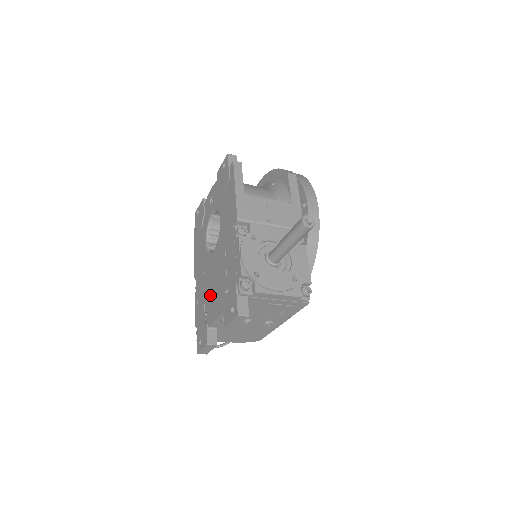
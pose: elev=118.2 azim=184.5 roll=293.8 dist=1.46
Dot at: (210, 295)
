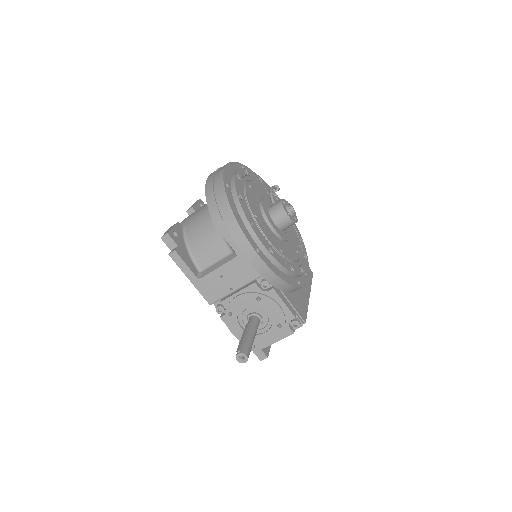
Dot at: occluded
